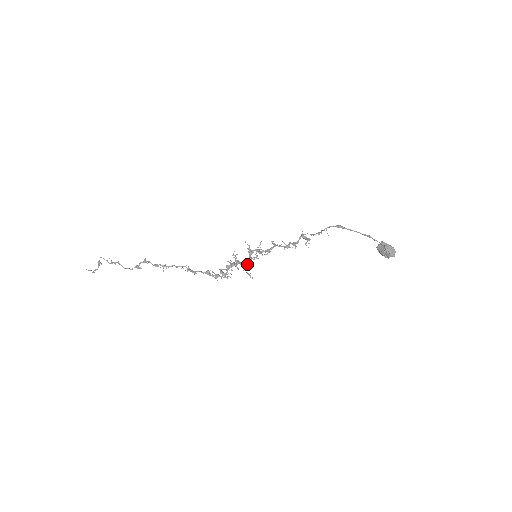
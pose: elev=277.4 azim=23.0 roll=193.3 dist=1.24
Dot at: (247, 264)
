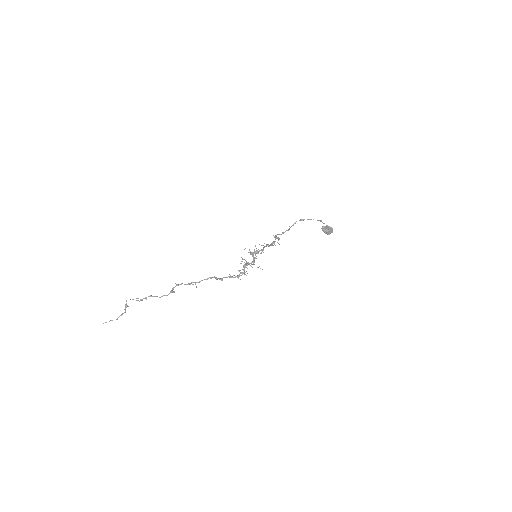
Dot at: (254, 262)
